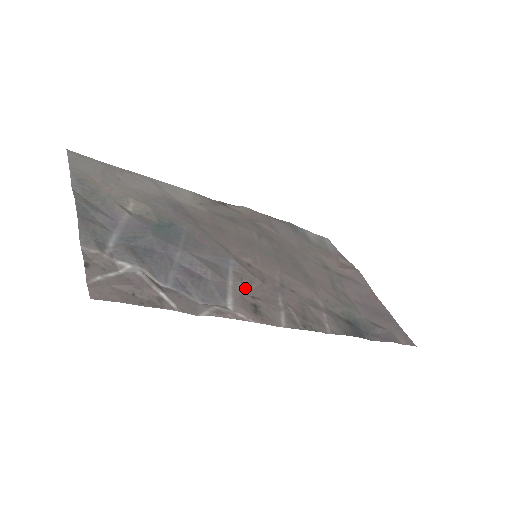
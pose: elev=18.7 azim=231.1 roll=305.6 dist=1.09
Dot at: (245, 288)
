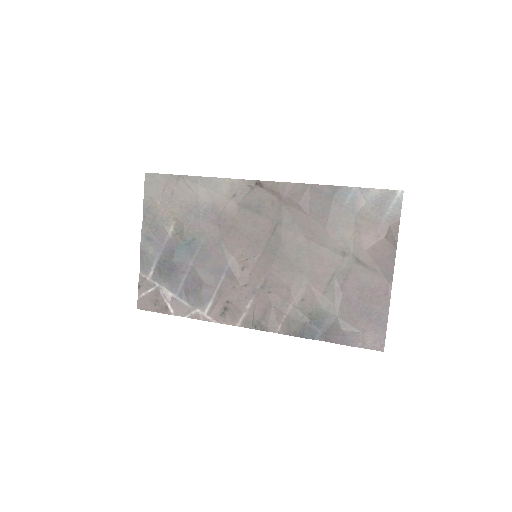
Dot at: (225, 294)
